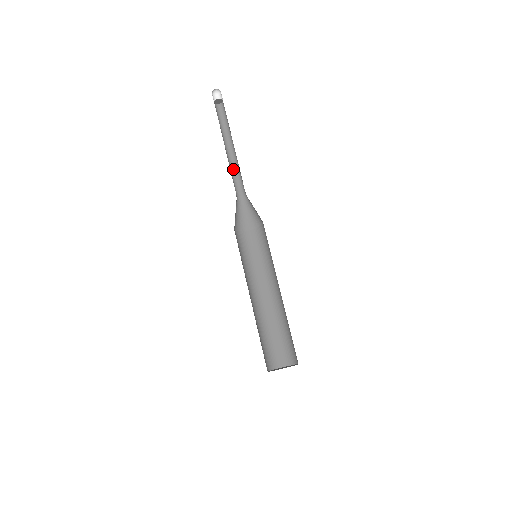
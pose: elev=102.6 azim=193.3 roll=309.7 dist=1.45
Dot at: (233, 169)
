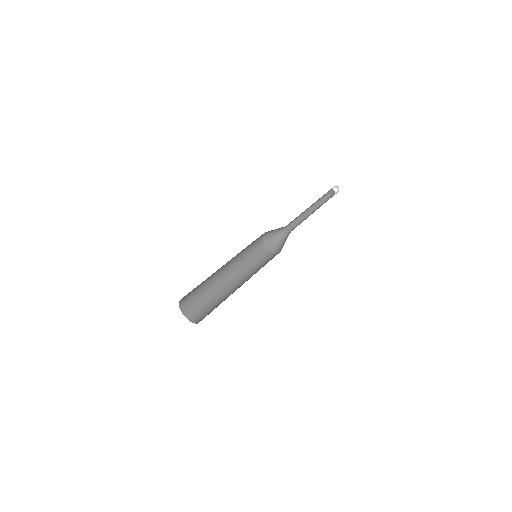
Dot at: occluded
